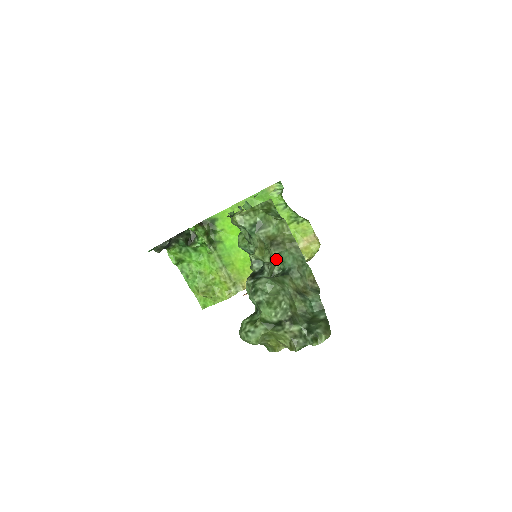
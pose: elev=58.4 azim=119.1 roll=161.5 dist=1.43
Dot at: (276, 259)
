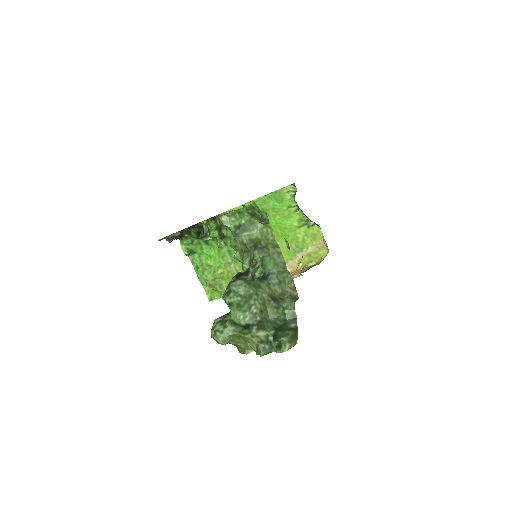
Dot at: (260, 262)
